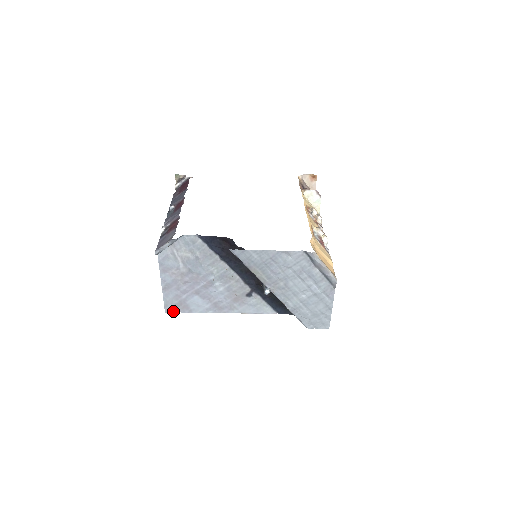
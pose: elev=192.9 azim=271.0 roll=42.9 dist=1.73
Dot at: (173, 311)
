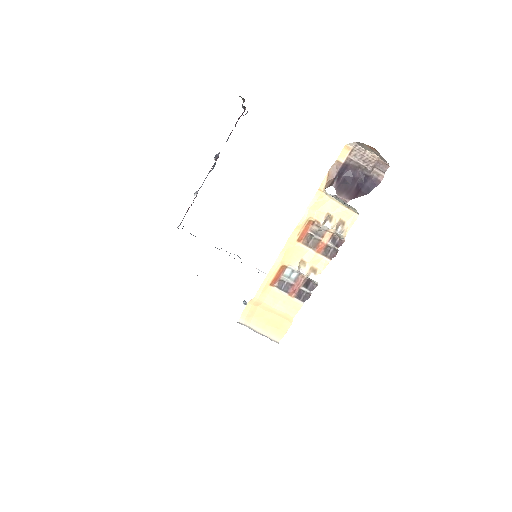
Dot at: occluded
